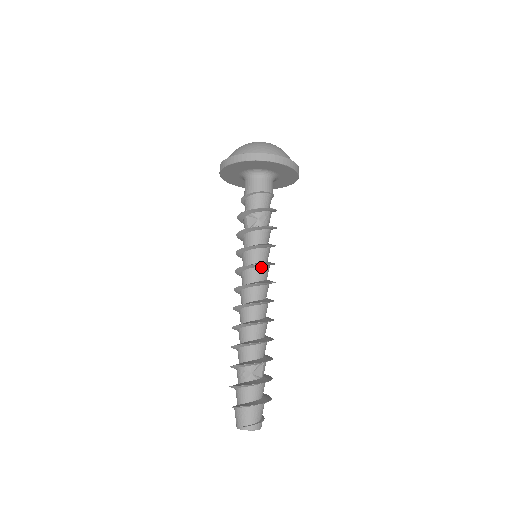
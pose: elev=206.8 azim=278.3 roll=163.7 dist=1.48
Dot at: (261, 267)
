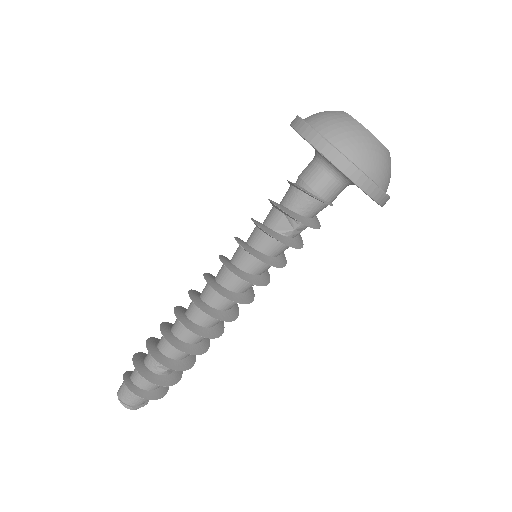
Dot at: occluded
